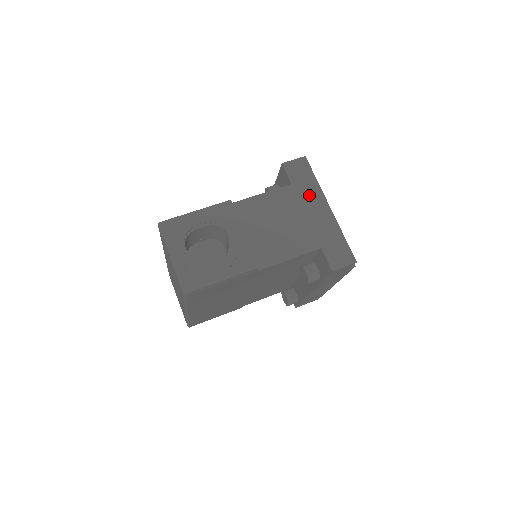
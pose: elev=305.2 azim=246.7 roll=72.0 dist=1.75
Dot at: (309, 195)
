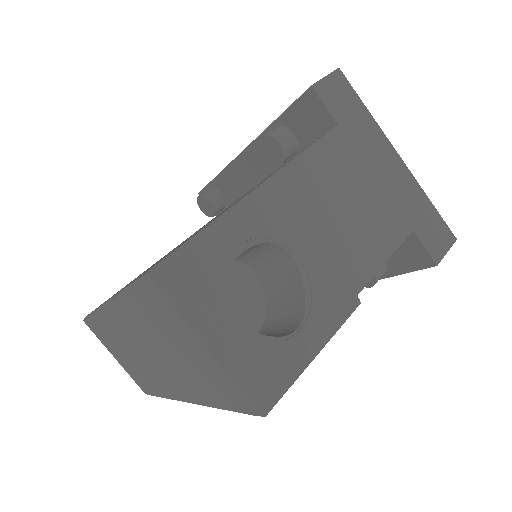
Dot at: (368, 140)
